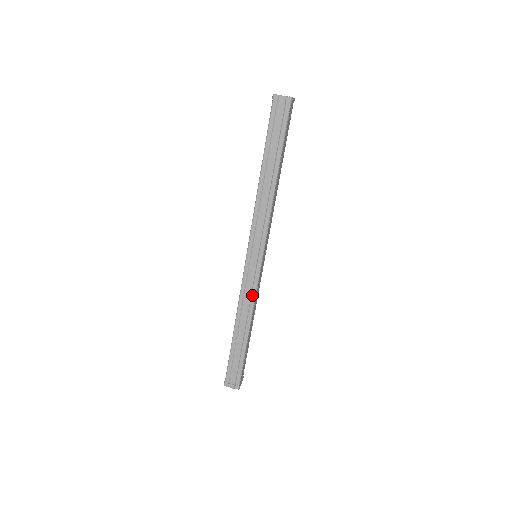
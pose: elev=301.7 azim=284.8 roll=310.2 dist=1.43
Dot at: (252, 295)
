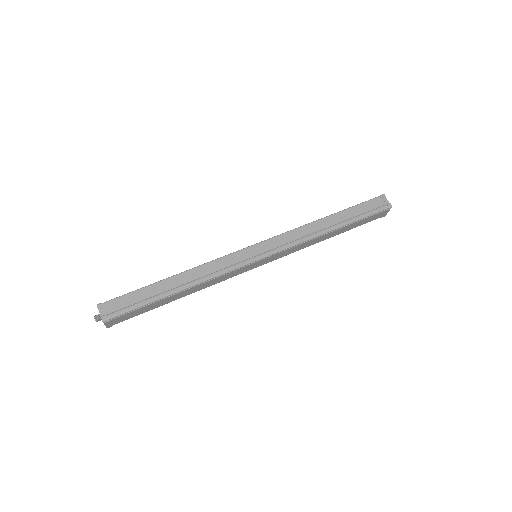
Dot at: (223, 270)
